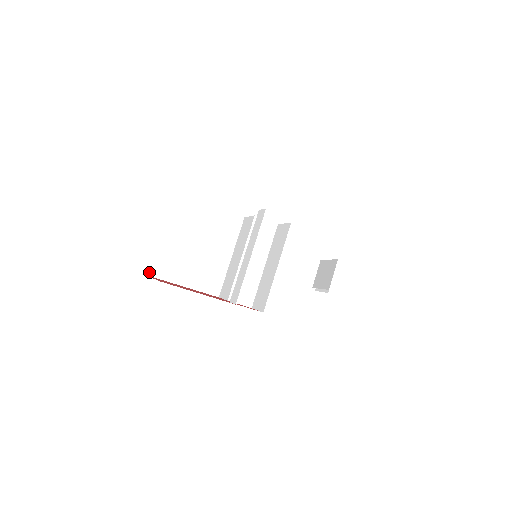
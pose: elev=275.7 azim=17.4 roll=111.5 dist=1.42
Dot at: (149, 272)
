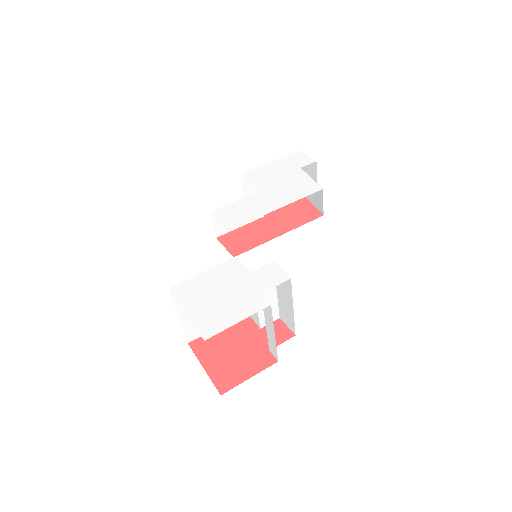
Dot at: (188, 341)
